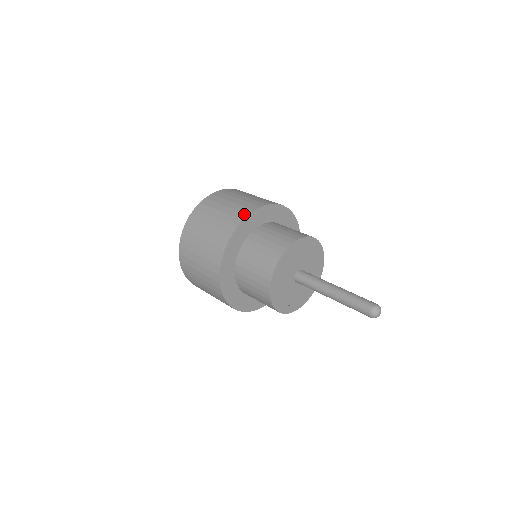
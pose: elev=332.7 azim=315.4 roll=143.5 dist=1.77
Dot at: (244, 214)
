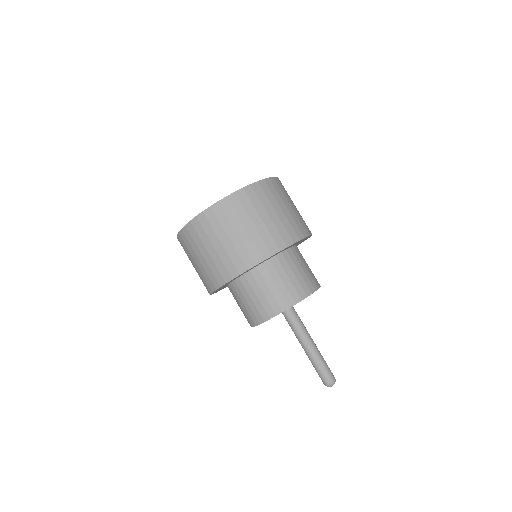
Dot at: (236, 272)
